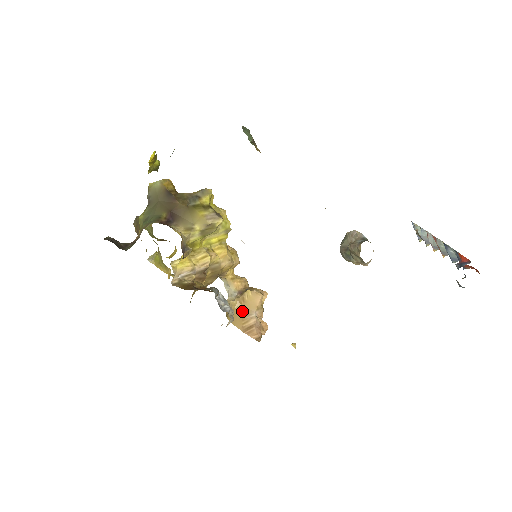
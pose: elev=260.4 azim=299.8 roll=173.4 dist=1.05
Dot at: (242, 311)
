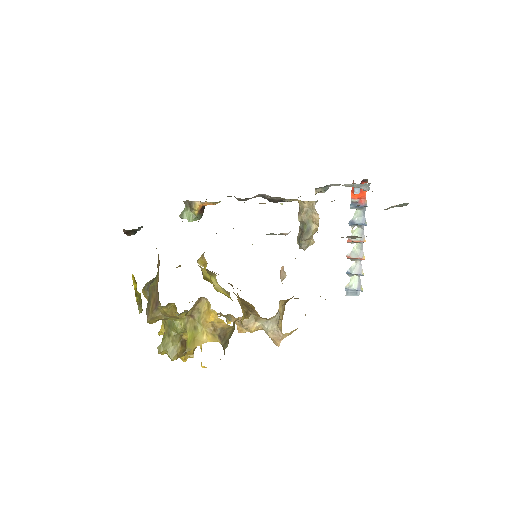
Dot at: occluded
